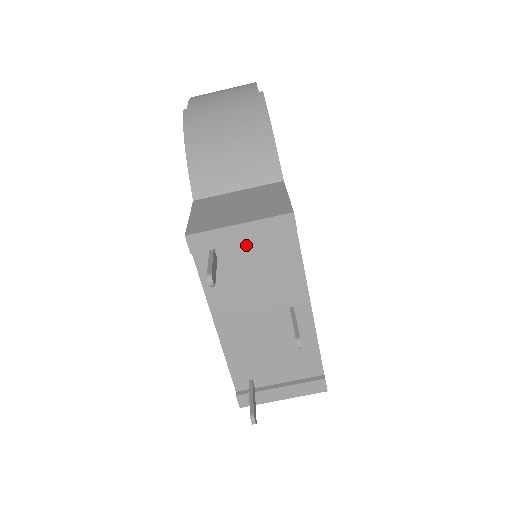
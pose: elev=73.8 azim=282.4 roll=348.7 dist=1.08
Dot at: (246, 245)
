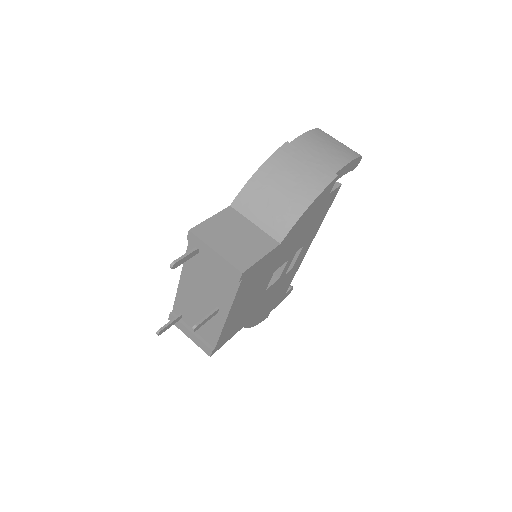
Dot at: (215, 262)
